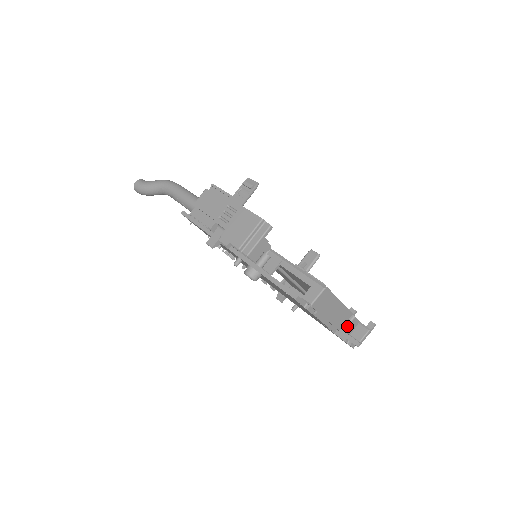
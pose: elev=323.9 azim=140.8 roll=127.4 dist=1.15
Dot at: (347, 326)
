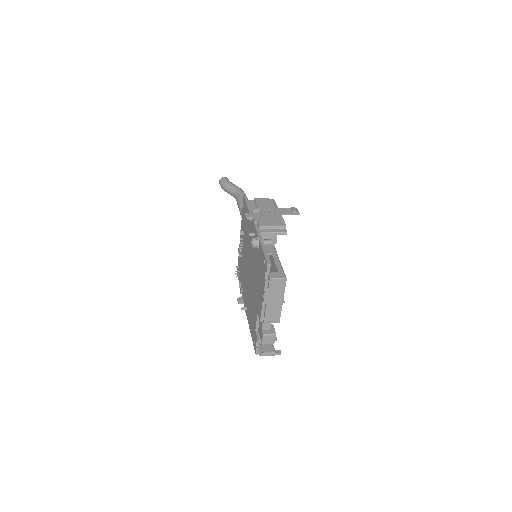
Dot at: (267, 335)
